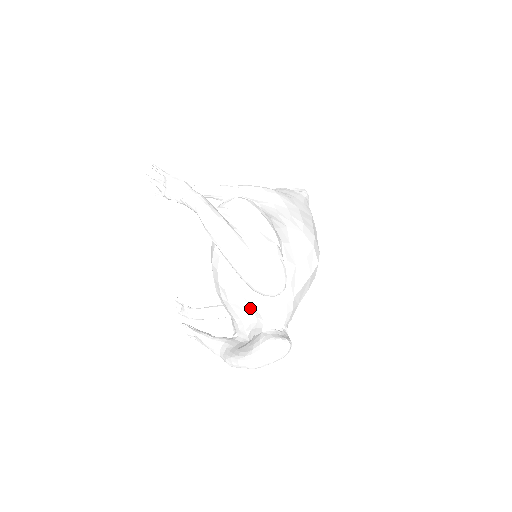
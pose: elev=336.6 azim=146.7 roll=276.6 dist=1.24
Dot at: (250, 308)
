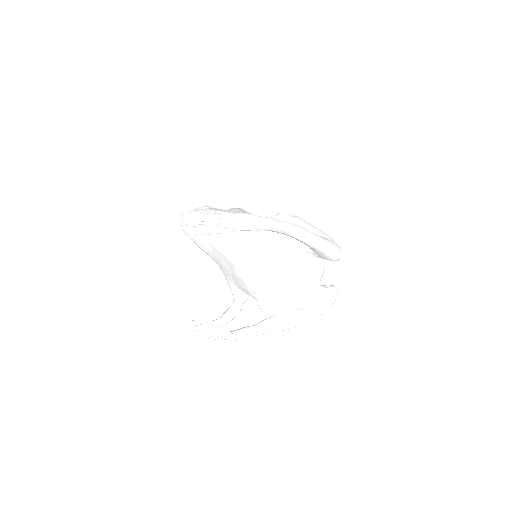
Dot at: (303, 281)
